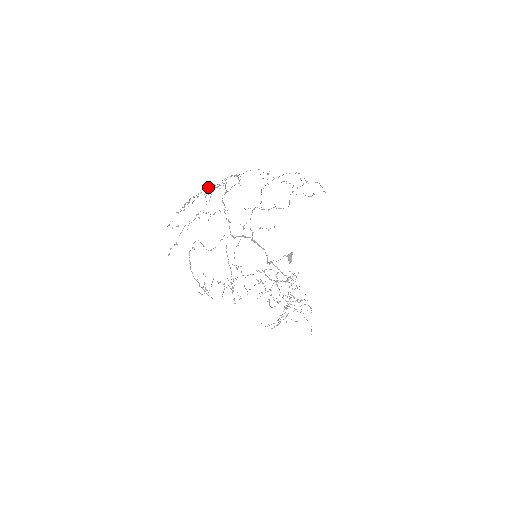
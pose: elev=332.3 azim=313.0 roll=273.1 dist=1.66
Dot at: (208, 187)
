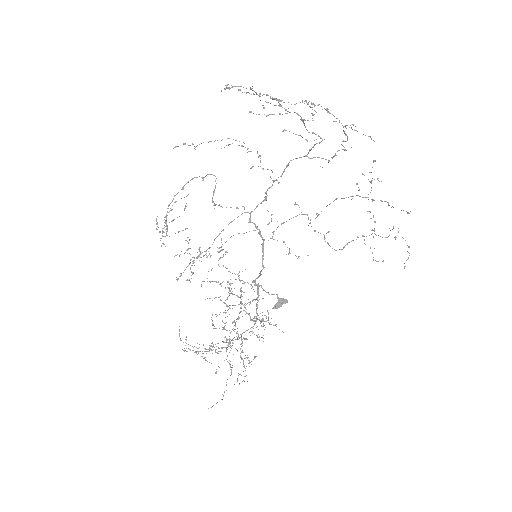
Dot at: occluded
